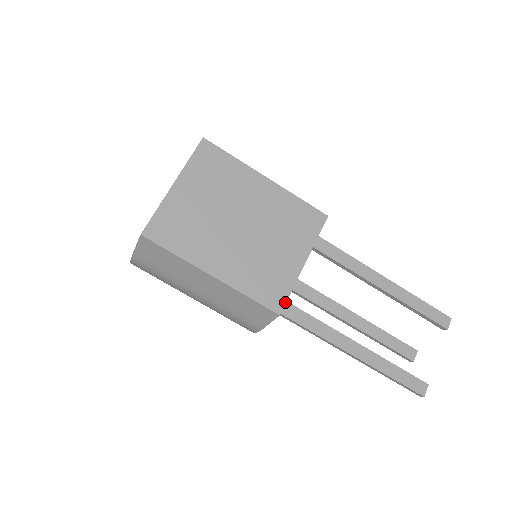
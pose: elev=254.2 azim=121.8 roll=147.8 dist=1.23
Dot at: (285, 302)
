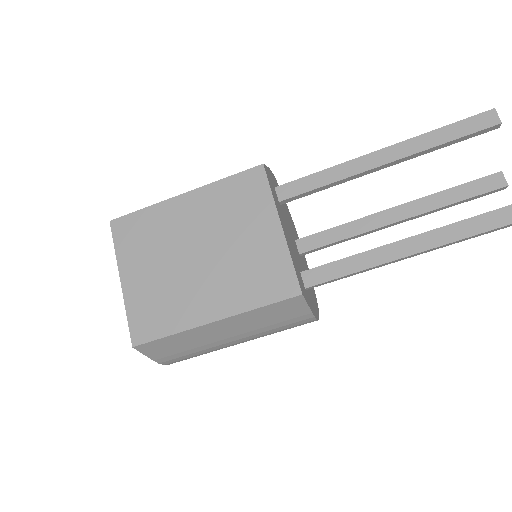
Dot at: (296, 278)
